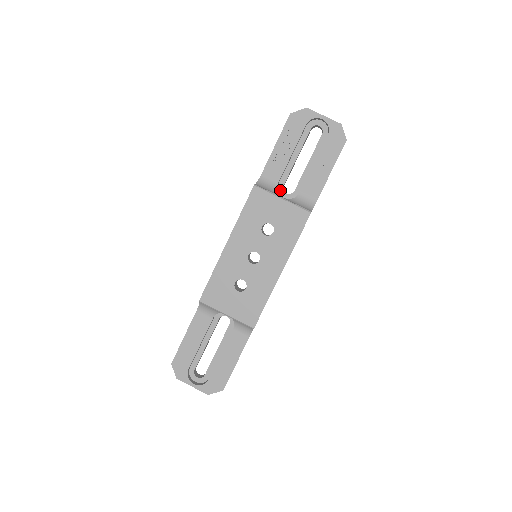
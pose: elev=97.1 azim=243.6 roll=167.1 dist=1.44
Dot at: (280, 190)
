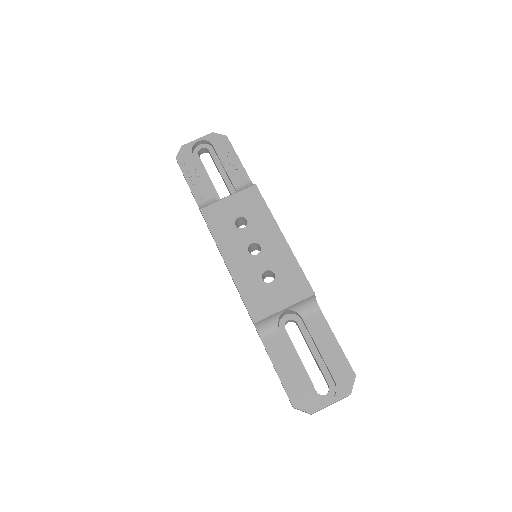
Dot at: occluded
